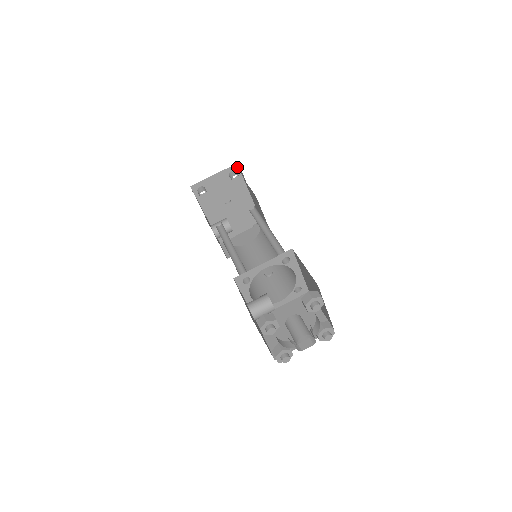
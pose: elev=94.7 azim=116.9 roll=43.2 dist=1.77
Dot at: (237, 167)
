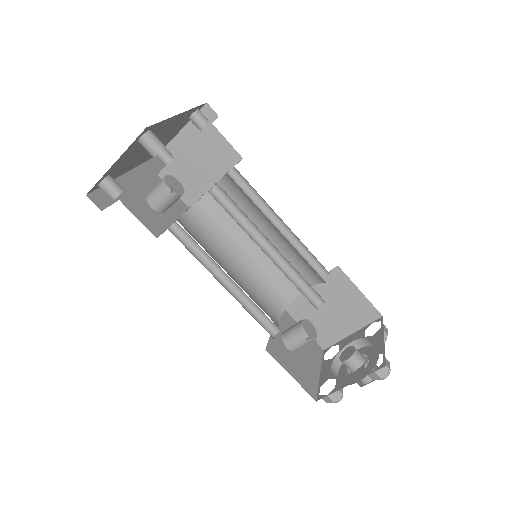
Dot at: (147, 127)
